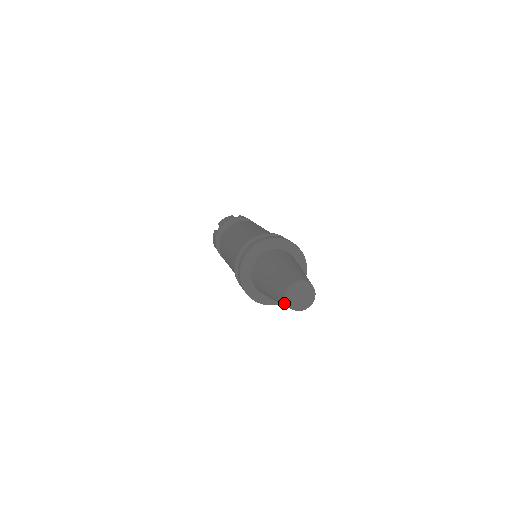
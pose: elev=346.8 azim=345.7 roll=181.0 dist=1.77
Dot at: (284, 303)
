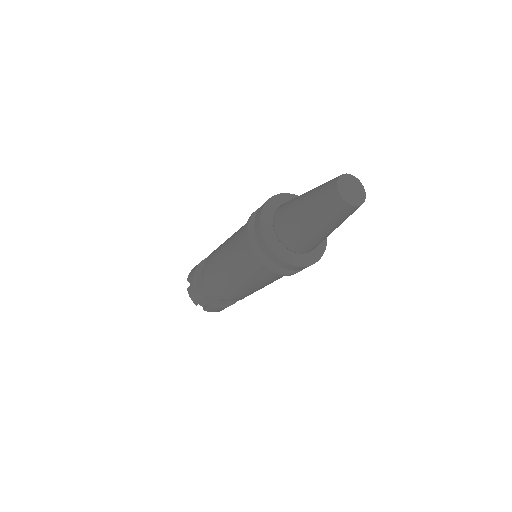
Dot at: (331, 190)
